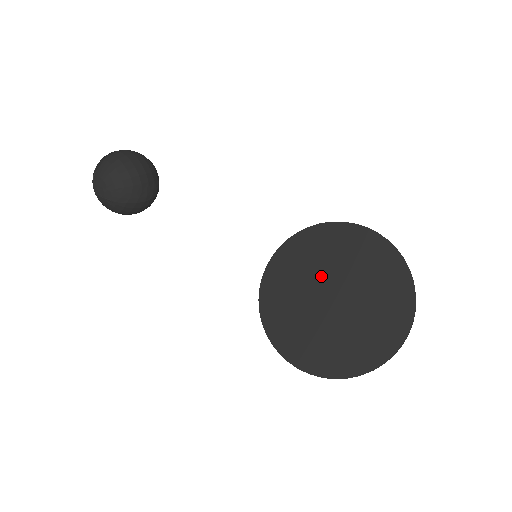
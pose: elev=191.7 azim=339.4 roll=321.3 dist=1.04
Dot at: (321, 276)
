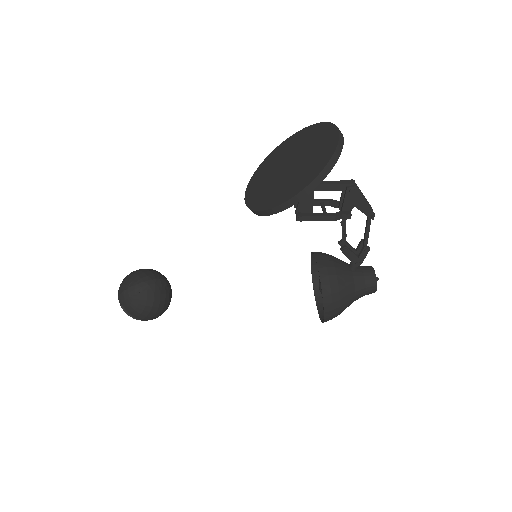
Dot at: (276, 169)
